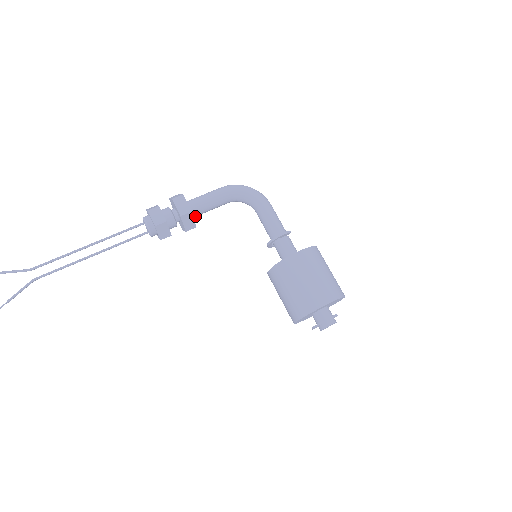
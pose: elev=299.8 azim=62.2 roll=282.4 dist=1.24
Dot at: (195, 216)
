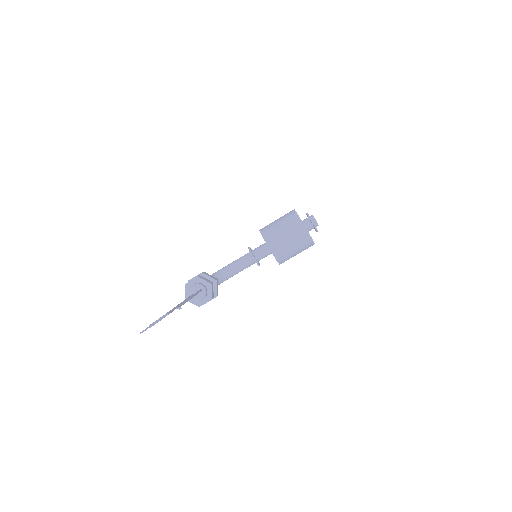
Dot at: occluded
